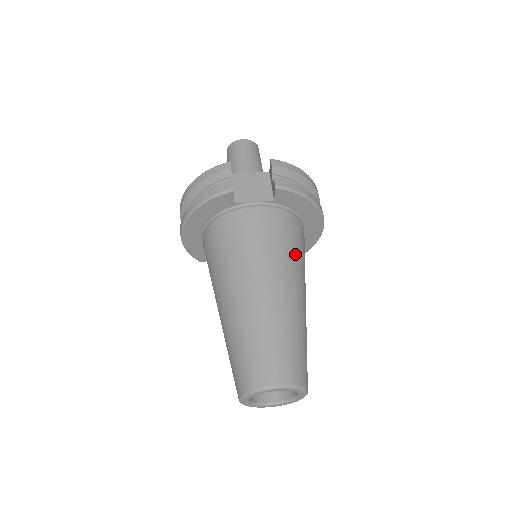
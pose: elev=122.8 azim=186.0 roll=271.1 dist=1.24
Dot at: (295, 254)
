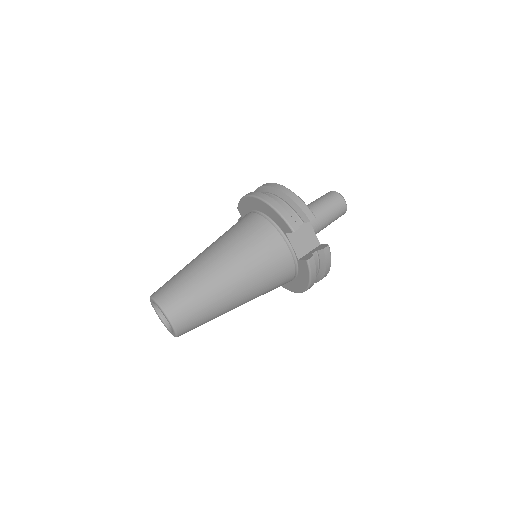
Dot at: (266, 289)
